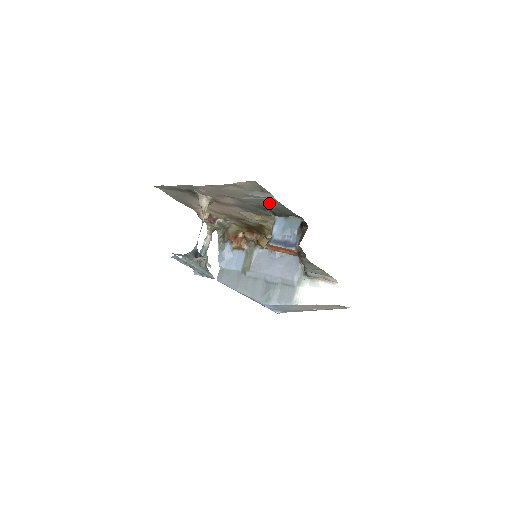
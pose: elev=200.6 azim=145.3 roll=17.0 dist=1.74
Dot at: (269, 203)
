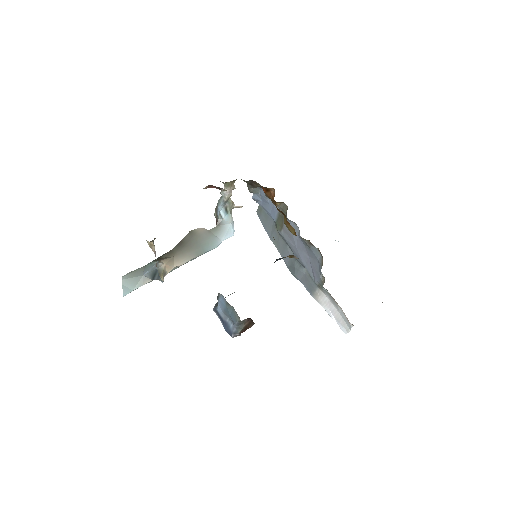
Dot at: occluded
